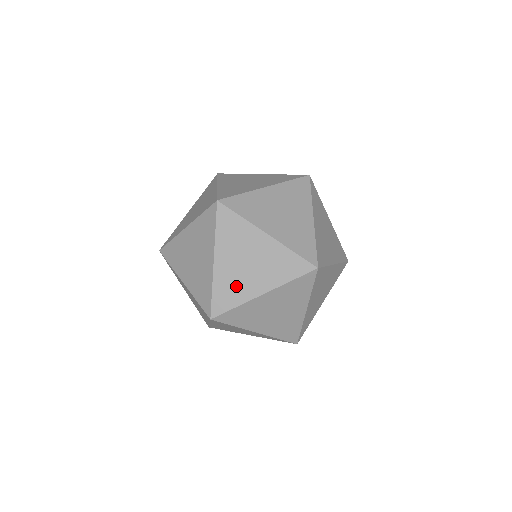
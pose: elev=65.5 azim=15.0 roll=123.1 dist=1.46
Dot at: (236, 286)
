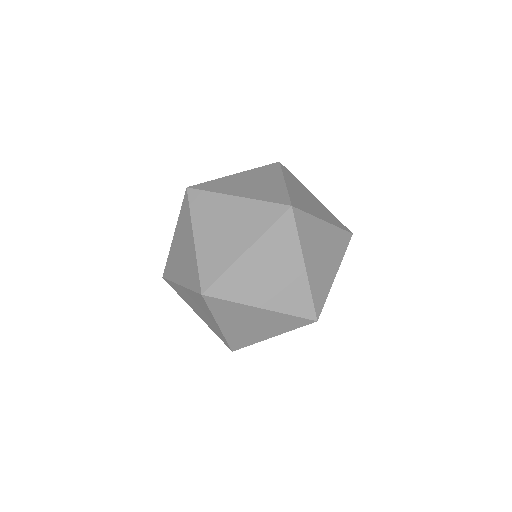
Dot at: (246, 336)
